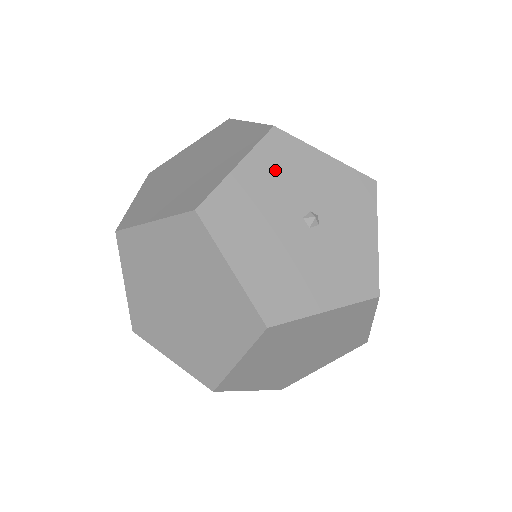
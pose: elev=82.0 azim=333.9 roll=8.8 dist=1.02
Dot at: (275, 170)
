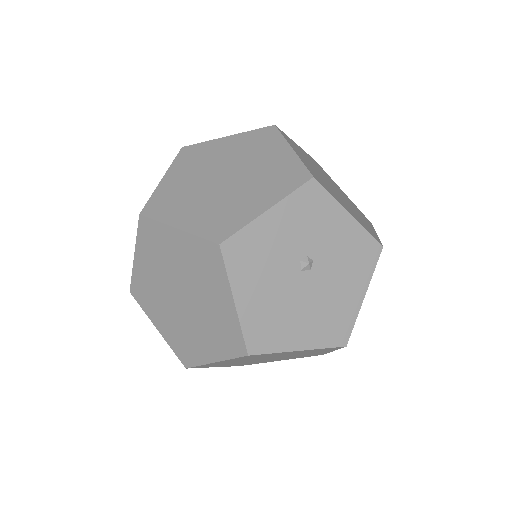
Dot at: (255, 270)
